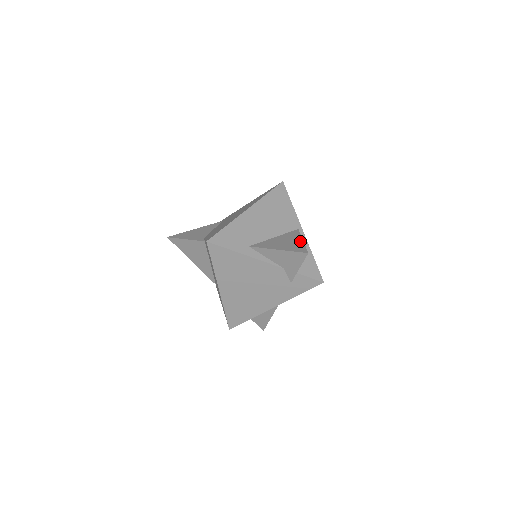
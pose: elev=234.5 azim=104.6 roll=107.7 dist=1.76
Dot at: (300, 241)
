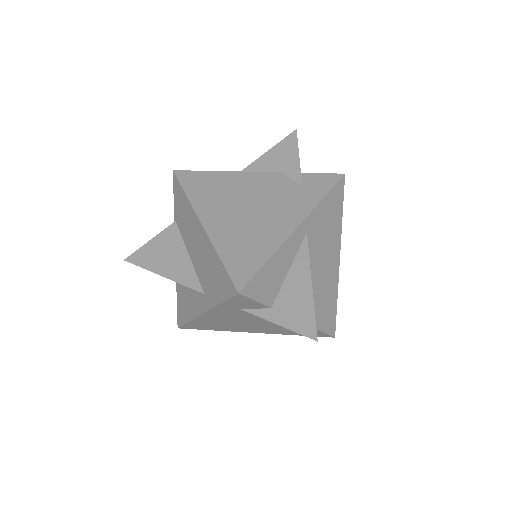
Dot at: occluded
